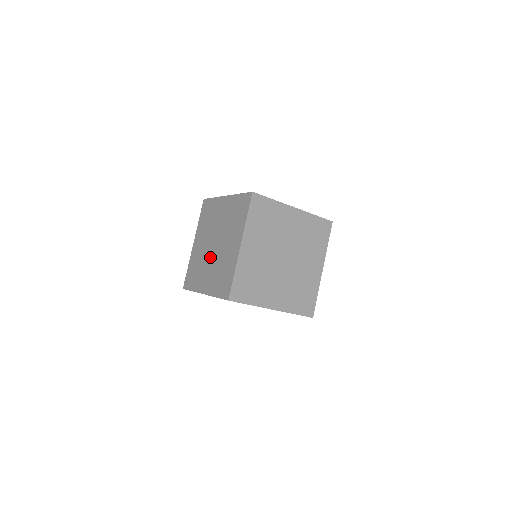
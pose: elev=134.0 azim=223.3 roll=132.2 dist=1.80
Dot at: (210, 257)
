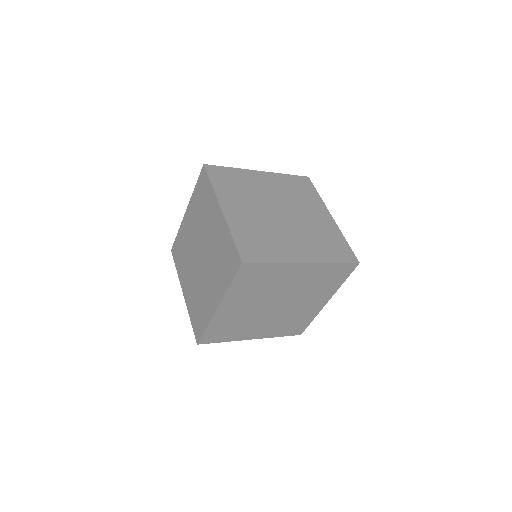
Dot at: occluded
